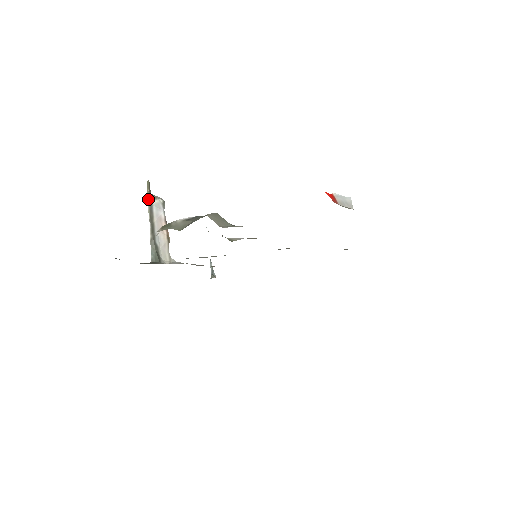
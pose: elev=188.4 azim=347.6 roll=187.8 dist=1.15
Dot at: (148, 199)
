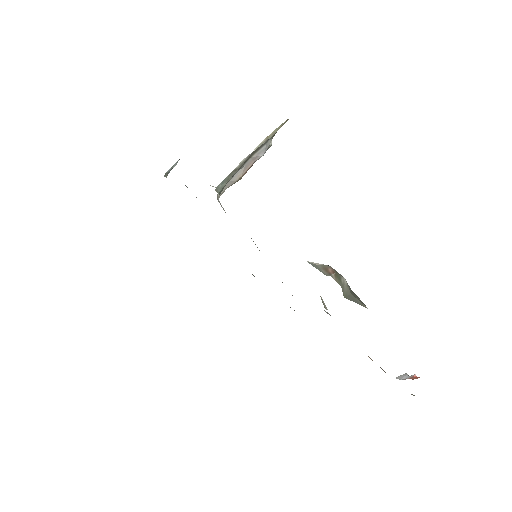
Dot at: (272, 134)
